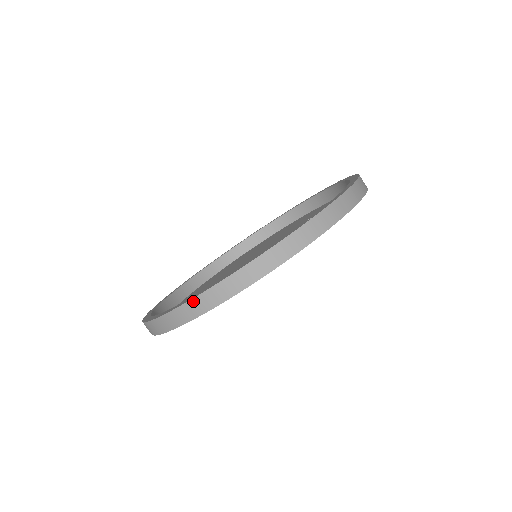
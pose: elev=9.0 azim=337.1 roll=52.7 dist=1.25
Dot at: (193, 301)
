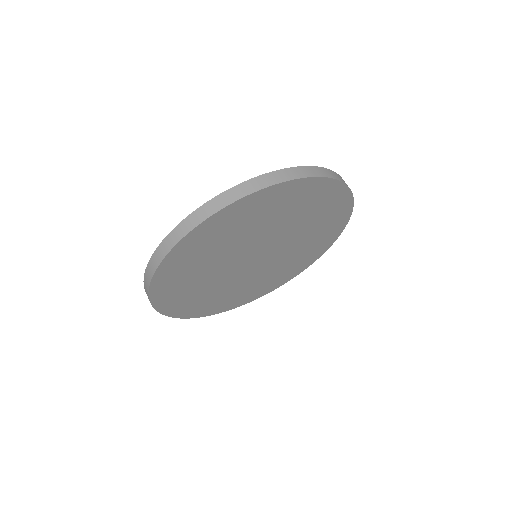
Dot at: (264, 176)
